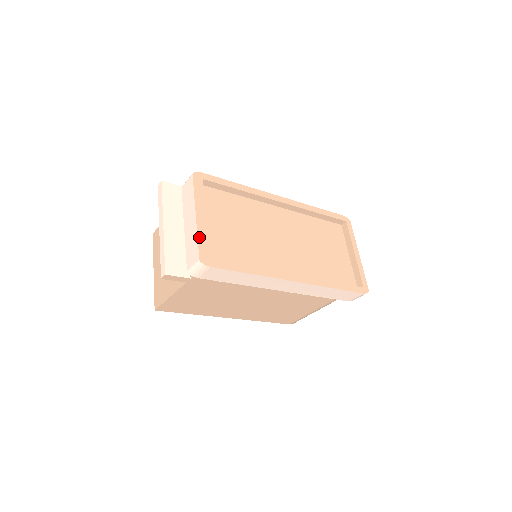
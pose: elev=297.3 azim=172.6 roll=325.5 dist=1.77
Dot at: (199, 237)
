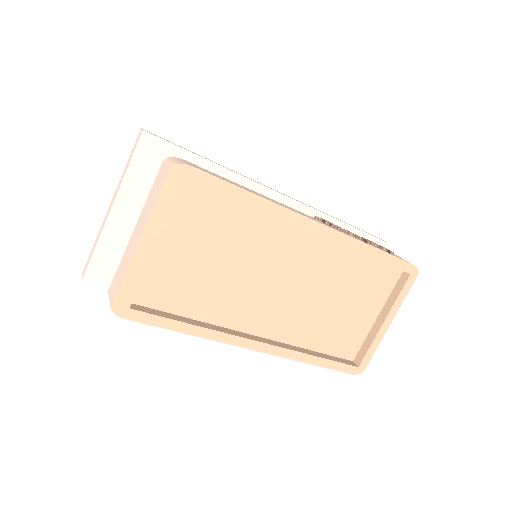
Dot at: (127, 275)
